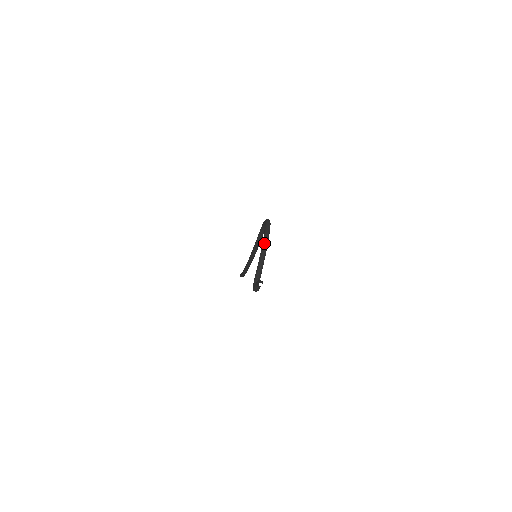
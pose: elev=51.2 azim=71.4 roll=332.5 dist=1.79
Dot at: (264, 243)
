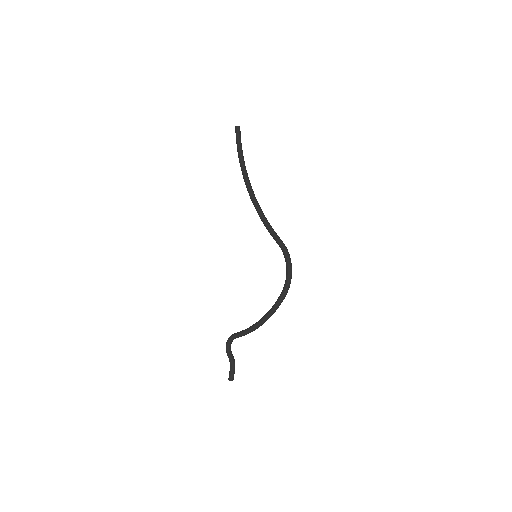
Dot at: occluded
